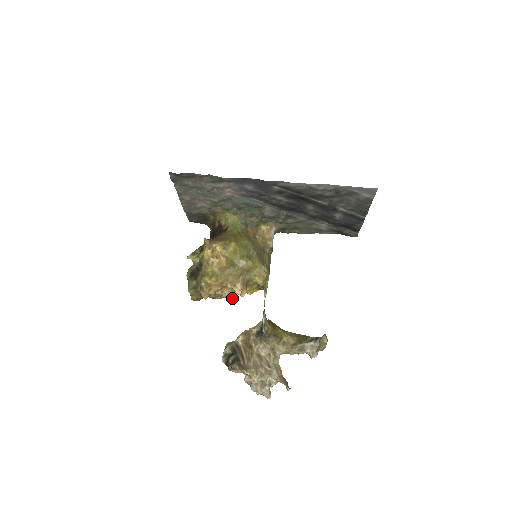
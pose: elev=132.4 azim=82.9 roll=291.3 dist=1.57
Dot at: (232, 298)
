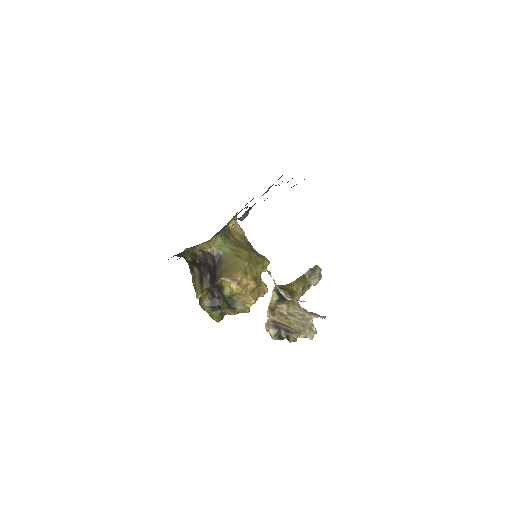
Dot at: occluded
